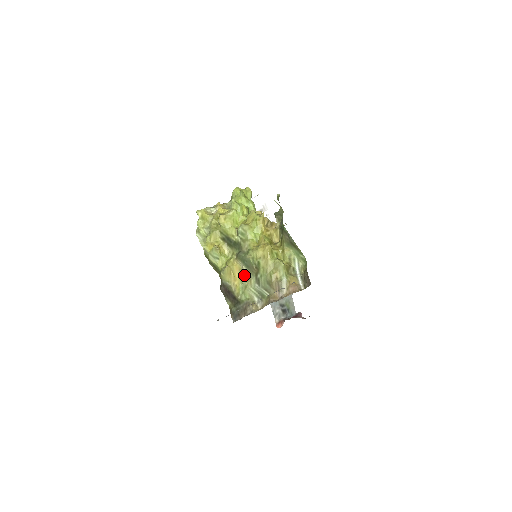
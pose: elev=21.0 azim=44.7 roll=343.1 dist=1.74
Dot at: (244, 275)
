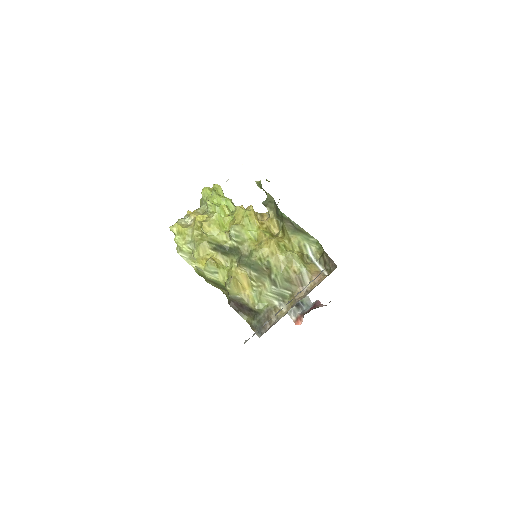
Dot at: (254, 281)
